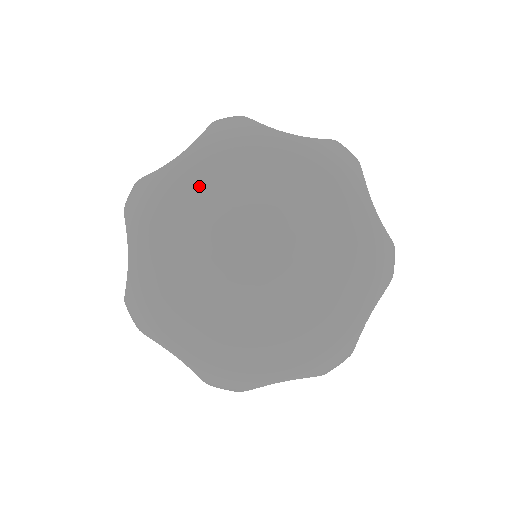
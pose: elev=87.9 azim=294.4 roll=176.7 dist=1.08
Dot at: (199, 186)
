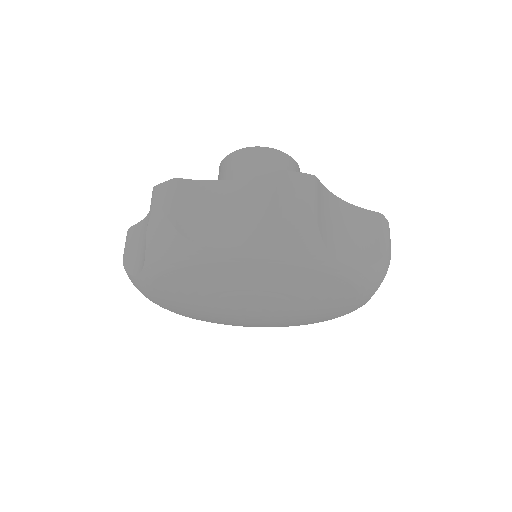
Dot at: (234, 277)
